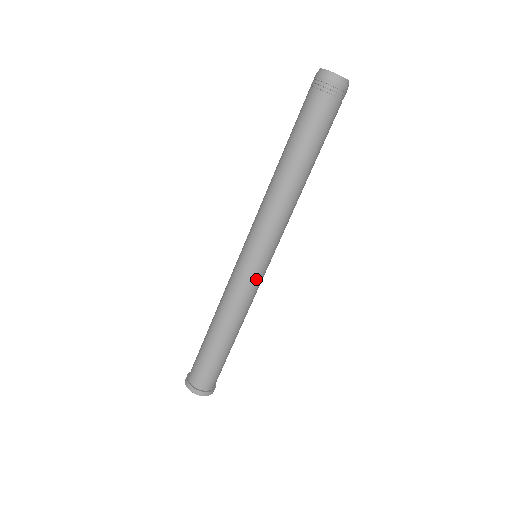
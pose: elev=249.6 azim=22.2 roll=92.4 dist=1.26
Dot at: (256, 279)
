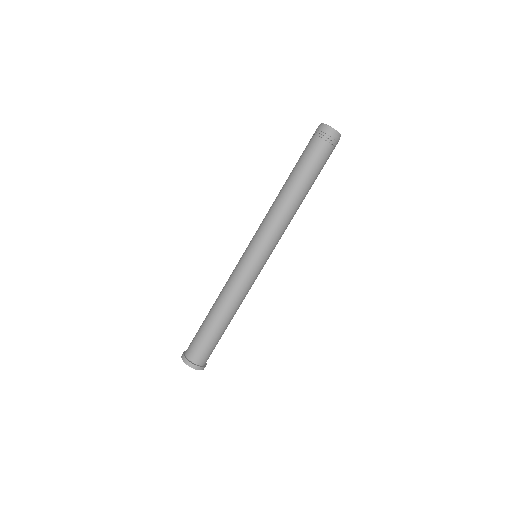
Dot at: occluded
